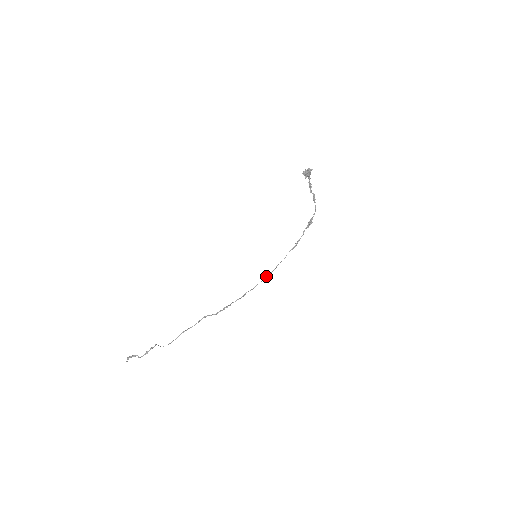
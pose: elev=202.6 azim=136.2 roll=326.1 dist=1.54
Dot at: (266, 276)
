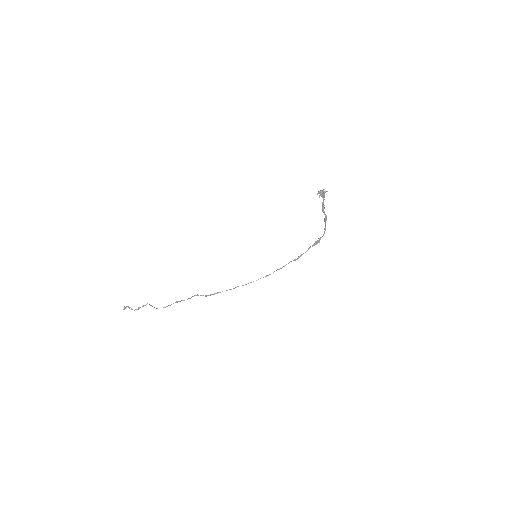
Dot at: occluded
